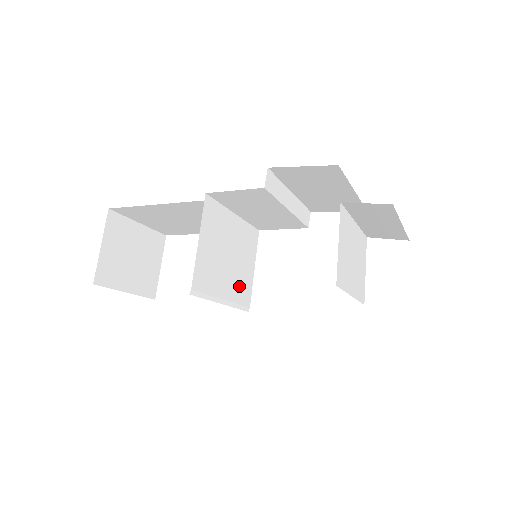
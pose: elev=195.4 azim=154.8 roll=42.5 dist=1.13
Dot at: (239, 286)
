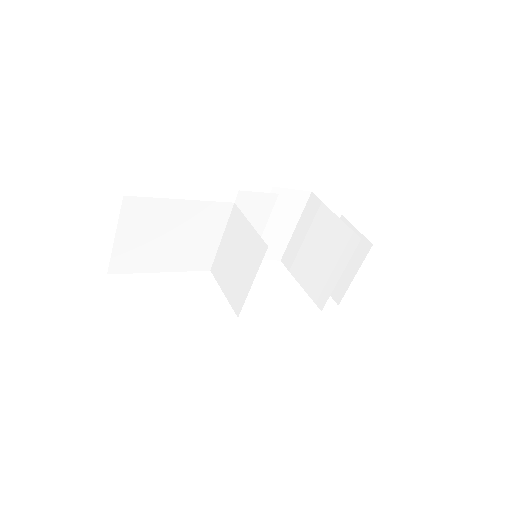
Dot at: (240, 286)
